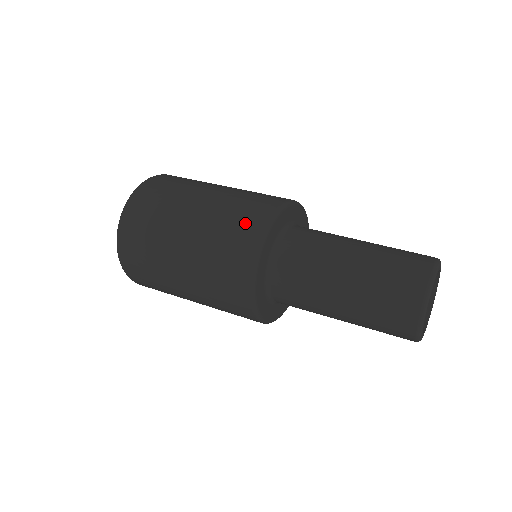
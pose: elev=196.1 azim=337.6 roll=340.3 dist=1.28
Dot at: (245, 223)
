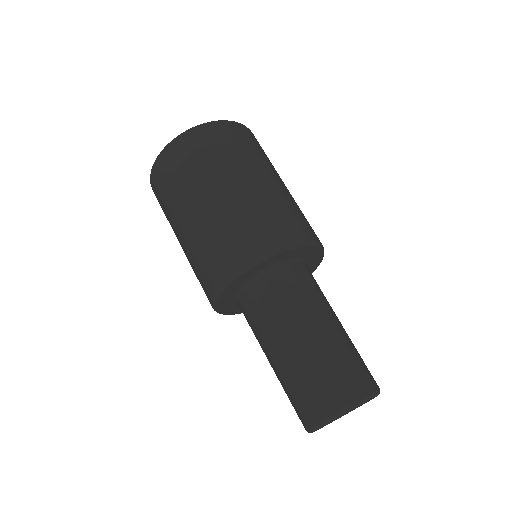
Dot at: (228, 252)
